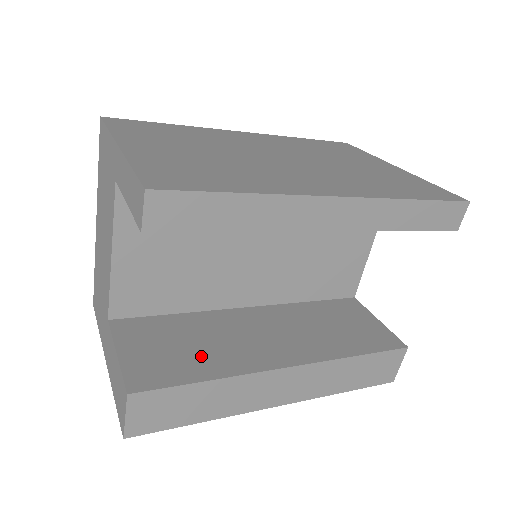
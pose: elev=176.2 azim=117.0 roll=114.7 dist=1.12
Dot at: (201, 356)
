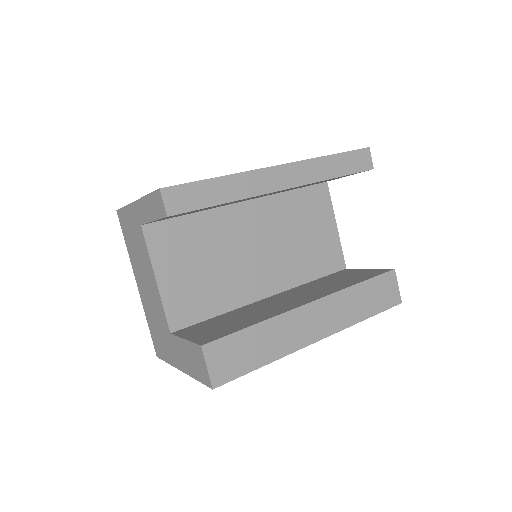
Dot at: (244, 320)
